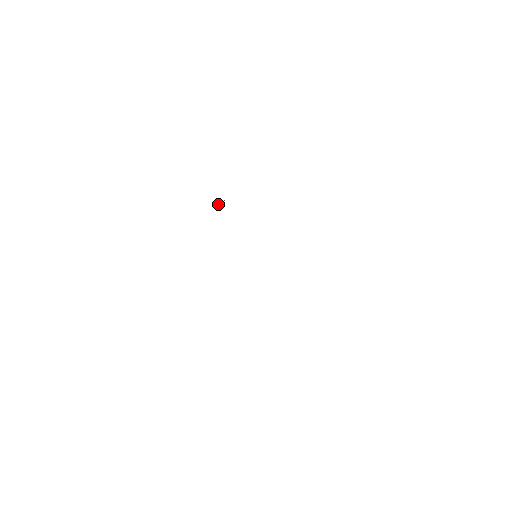
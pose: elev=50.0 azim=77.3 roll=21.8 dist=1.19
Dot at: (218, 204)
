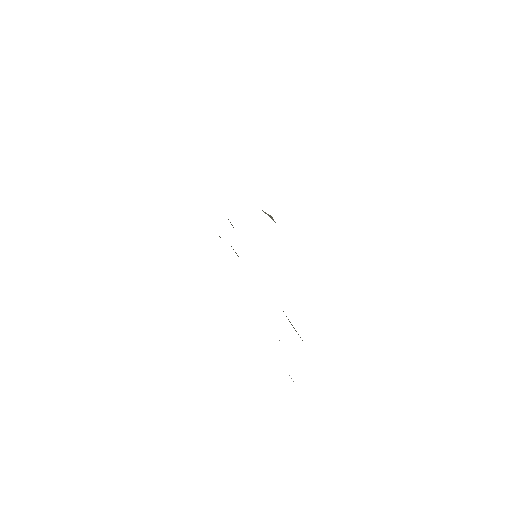
Dot at: occluded
